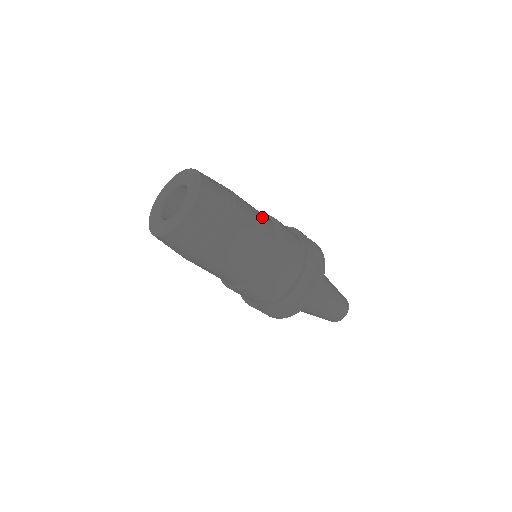
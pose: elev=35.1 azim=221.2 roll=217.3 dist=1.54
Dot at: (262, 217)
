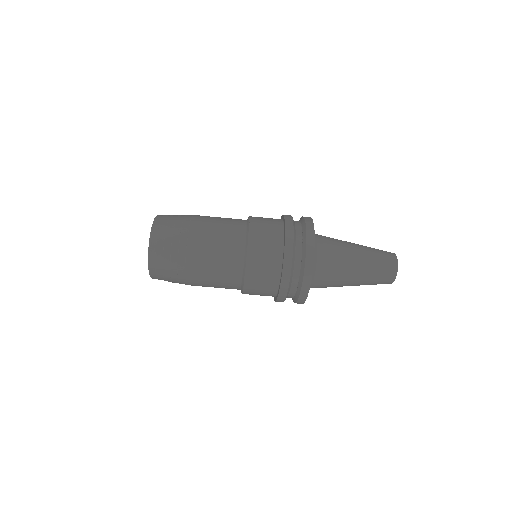
Dot at: (229, 219)
